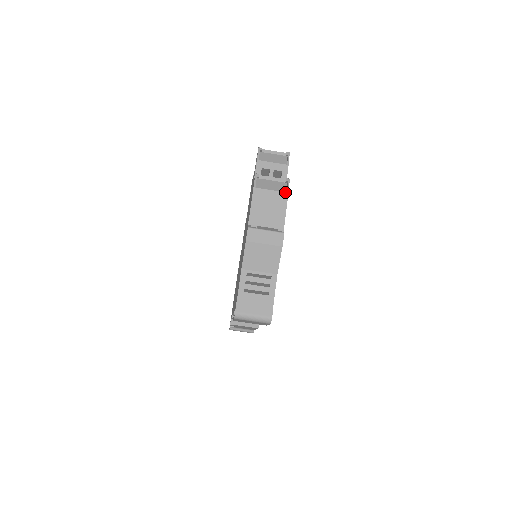
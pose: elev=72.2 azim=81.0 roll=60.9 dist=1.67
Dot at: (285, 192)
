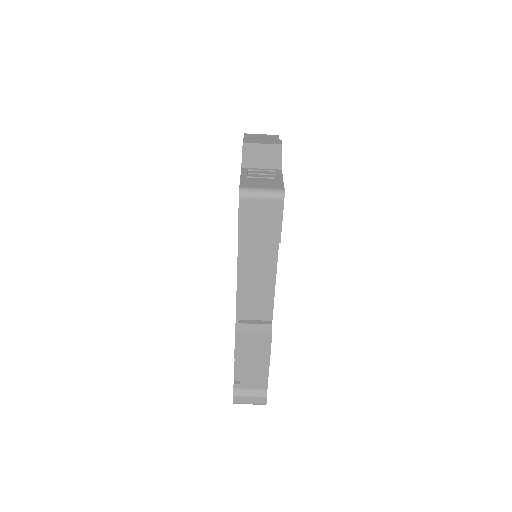
Dot at: (275, 135)
